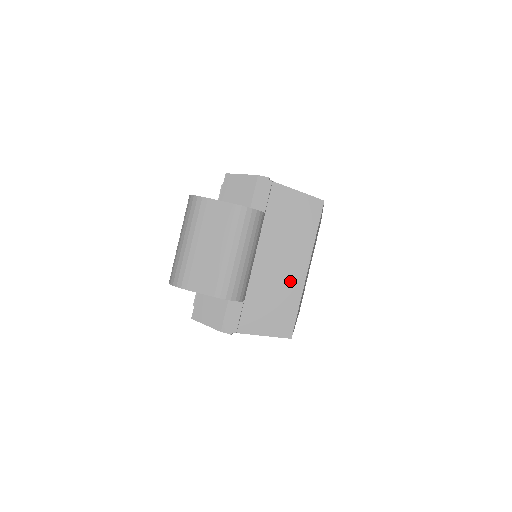
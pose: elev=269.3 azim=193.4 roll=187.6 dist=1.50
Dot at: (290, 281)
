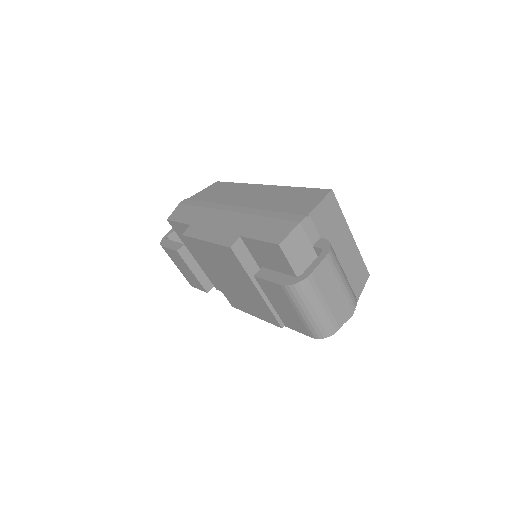
Dot at: (351, 252)
